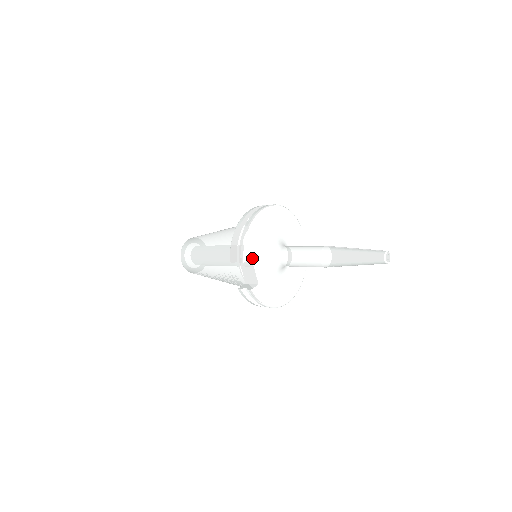
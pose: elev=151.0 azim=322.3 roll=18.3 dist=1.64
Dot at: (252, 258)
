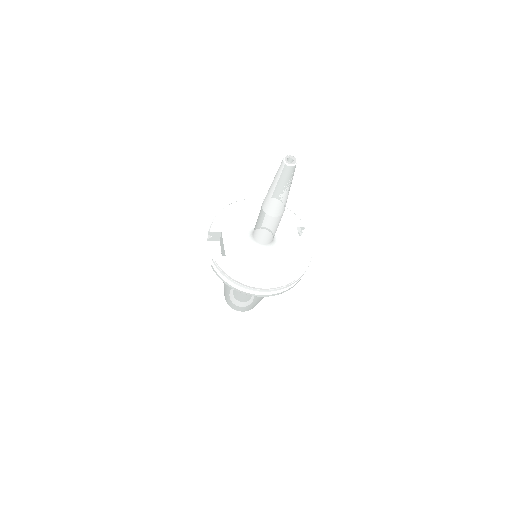
Dot at: (223, 232)
